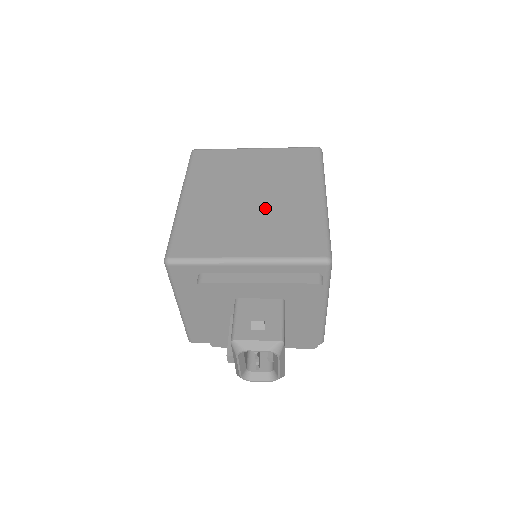
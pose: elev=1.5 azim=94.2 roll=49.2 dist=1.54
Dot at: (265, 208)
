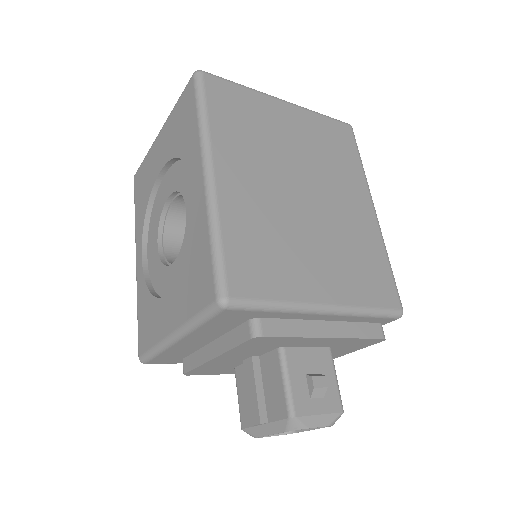
Dot at: (324, 218)
